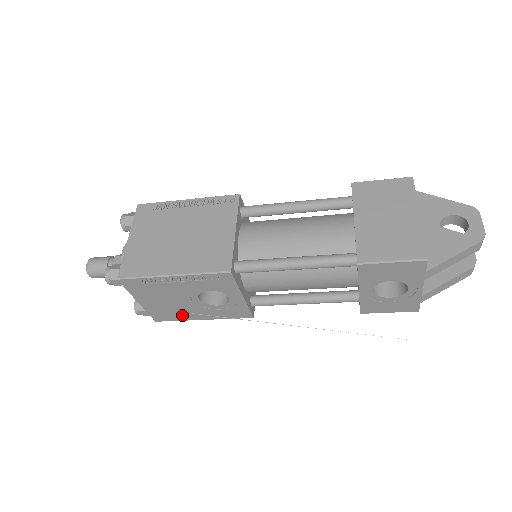
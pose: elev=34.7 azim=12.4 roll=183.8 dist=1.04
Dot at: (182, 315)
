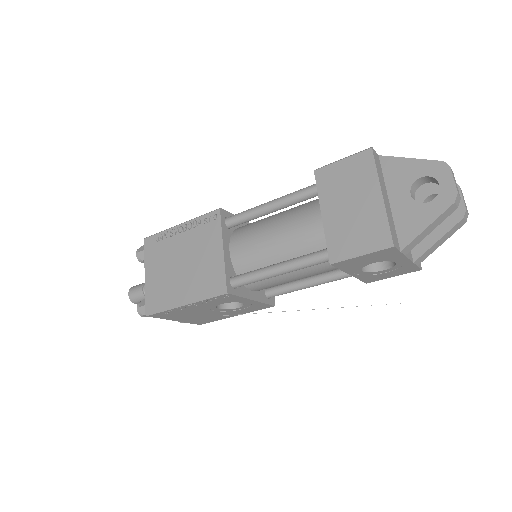
Dot at: (216, 318)
